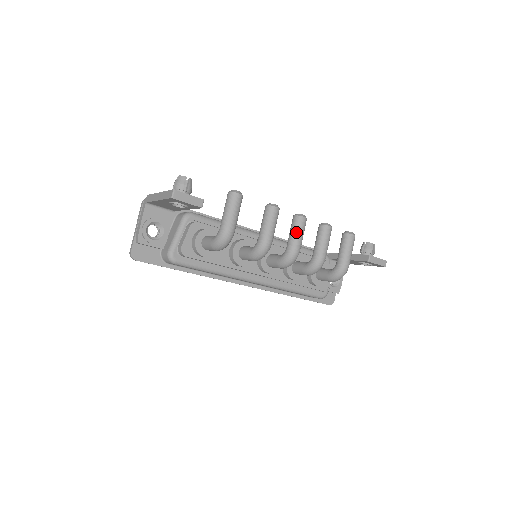
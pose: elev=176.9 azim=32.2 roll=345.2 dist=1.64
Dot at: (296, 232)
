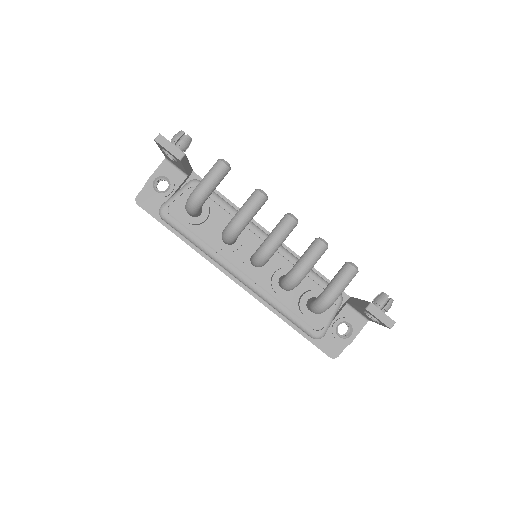
Dot at: (277, 229)
